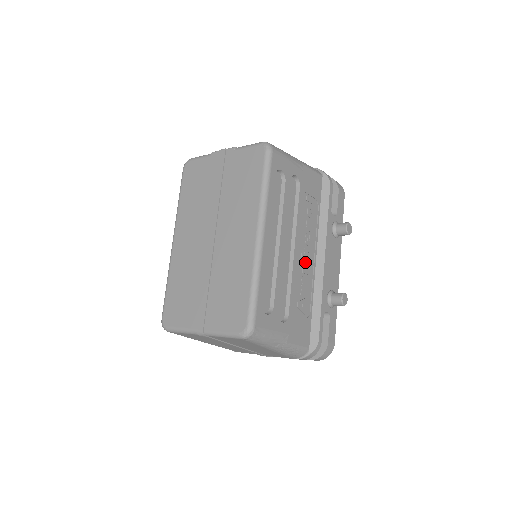
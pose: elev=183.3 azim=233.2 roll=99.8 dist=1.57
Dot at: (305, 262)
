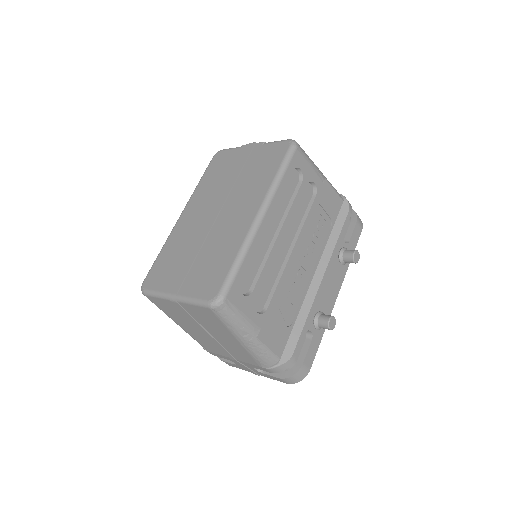
Dot at: (301, 270)
